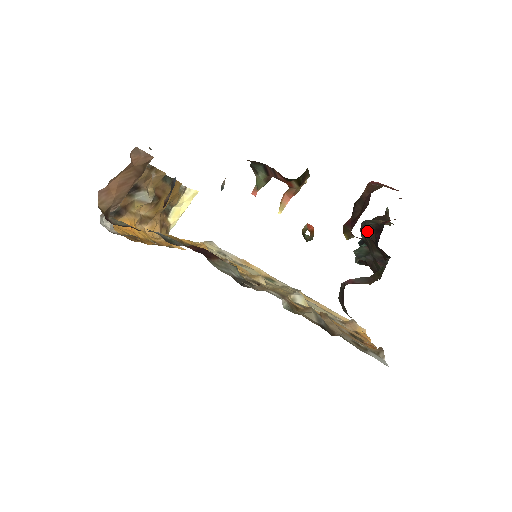
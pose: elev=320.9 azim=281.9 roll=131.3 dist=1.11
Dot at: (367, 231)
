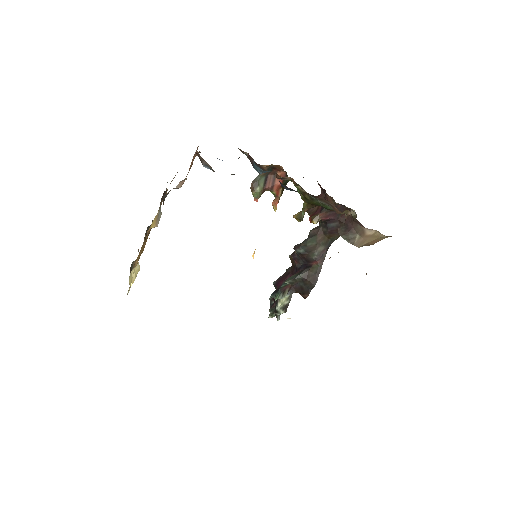
Dot at: (312, 233)
